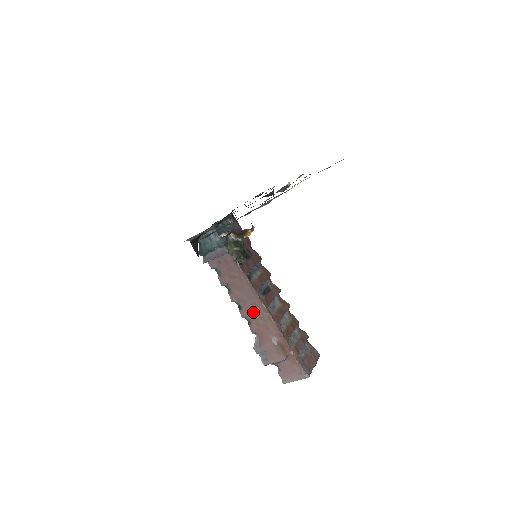
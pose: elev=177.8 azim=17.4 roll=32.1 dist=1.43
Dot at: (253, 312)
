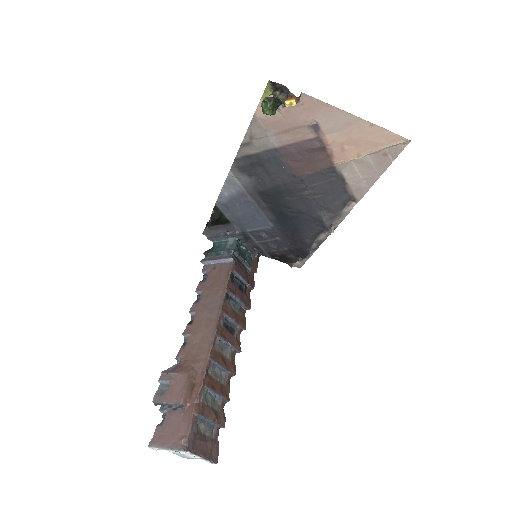
Dot at: (199, 332)
